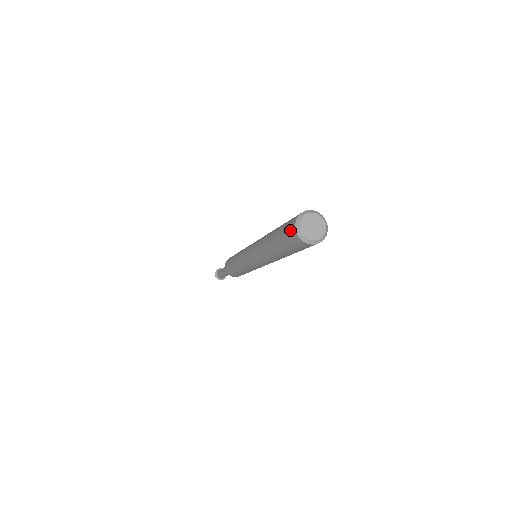
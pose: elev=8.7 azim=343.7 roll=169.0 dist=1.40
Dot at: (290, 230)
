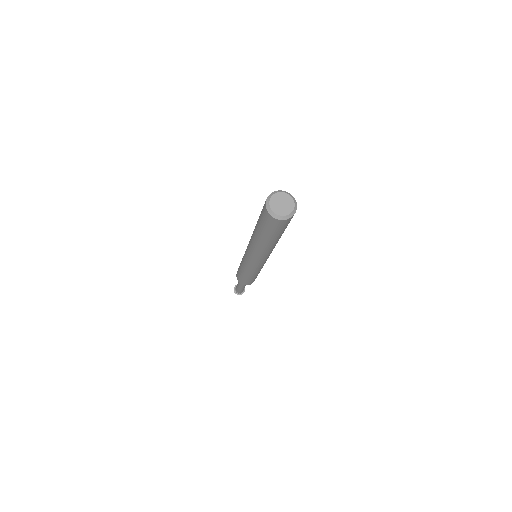
Dot at: (266, 218)
